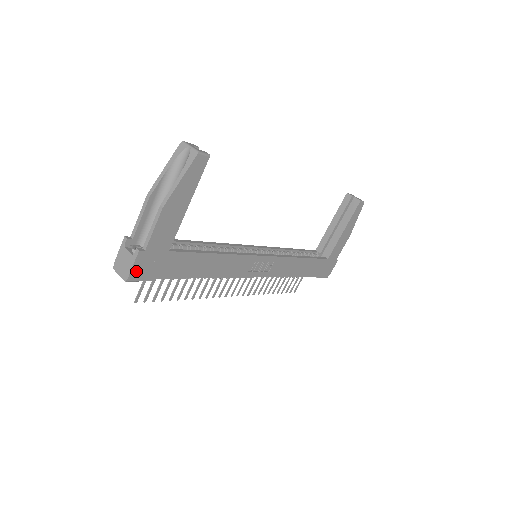
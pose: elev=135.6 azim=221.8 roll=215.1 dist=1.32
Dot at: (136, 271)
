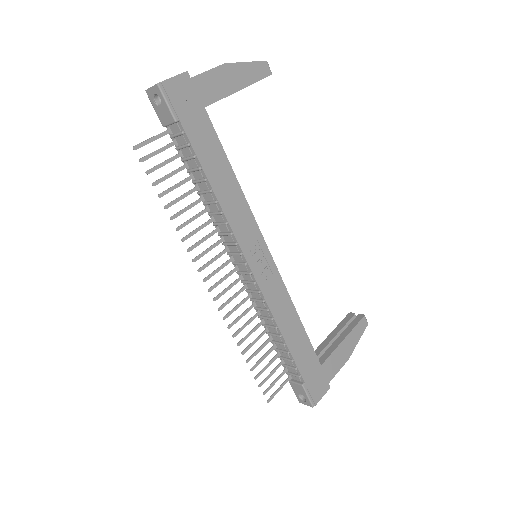
Dot at: (172, 86)
